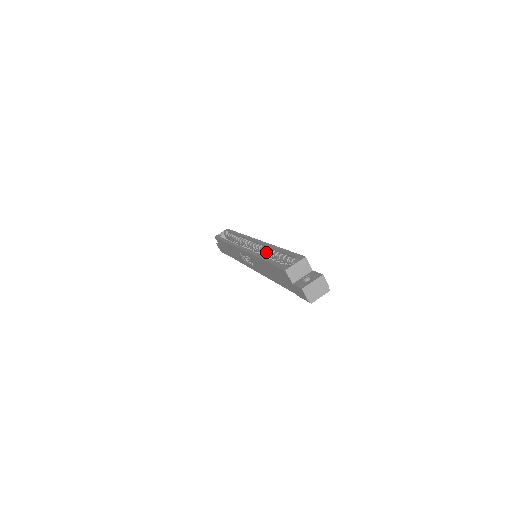
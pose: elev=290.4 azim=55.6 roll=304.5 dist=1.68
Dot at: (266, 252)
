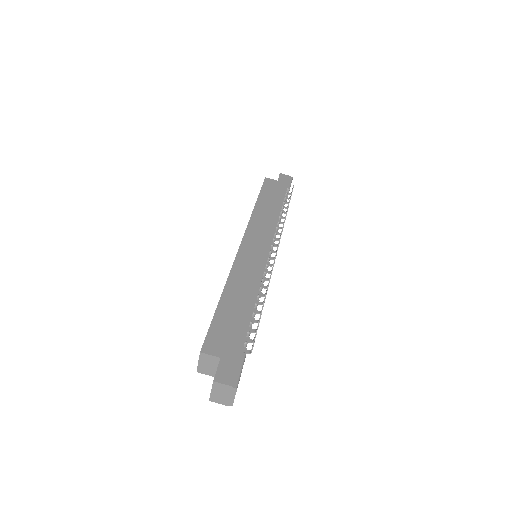
Dot at: occluded
